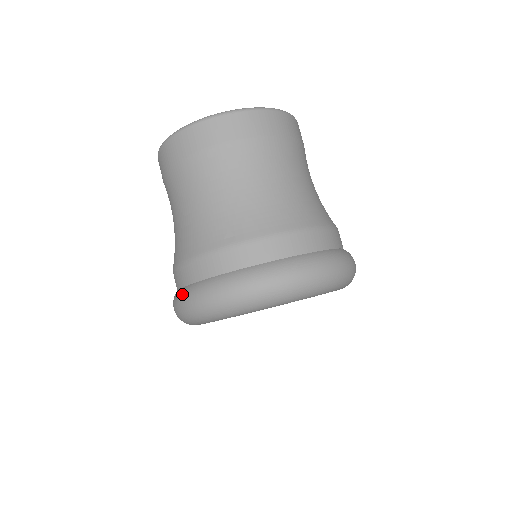
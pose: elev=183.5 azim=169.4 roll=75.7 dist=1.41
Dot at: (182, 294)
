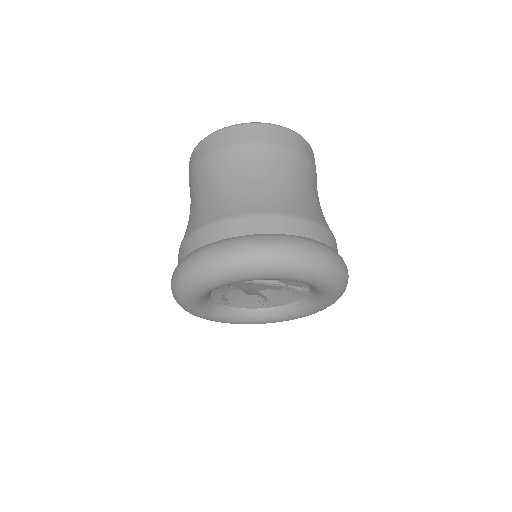
Dot at: occluded
